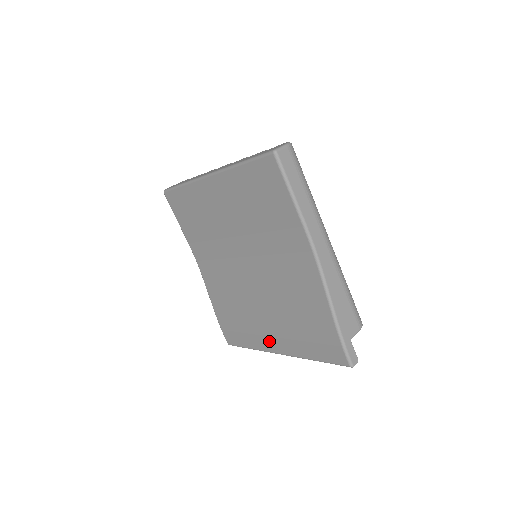
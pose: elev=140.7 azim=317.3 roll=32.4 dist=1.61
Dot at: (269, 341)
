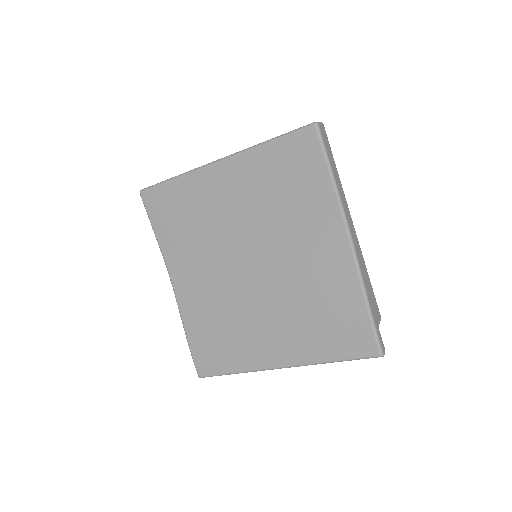
Dot at: (268, 354)
